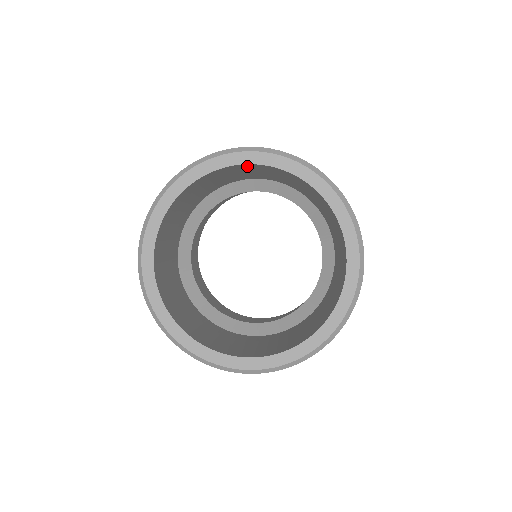
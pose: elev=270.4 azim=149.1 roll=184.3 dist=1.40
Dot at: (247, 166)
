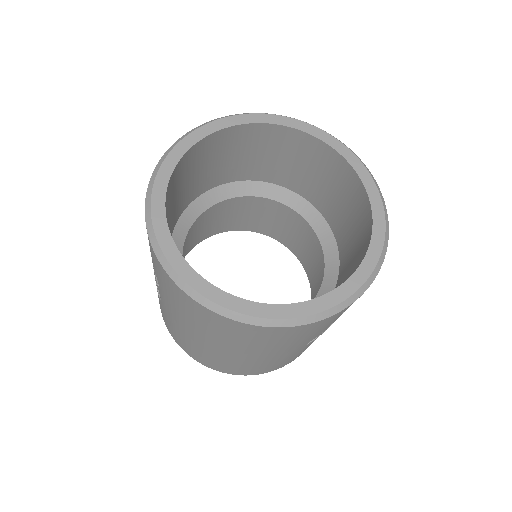
Dot at: (335, 160)
